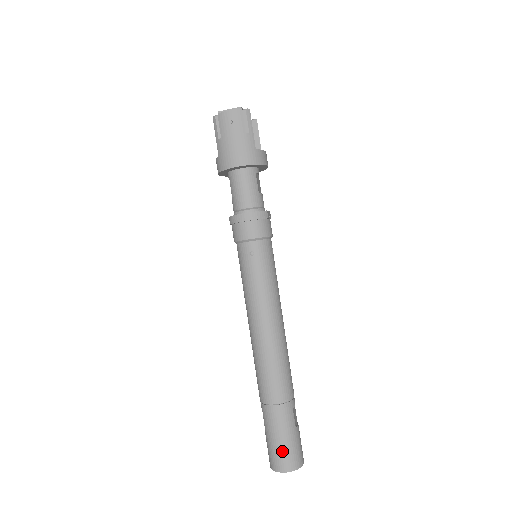
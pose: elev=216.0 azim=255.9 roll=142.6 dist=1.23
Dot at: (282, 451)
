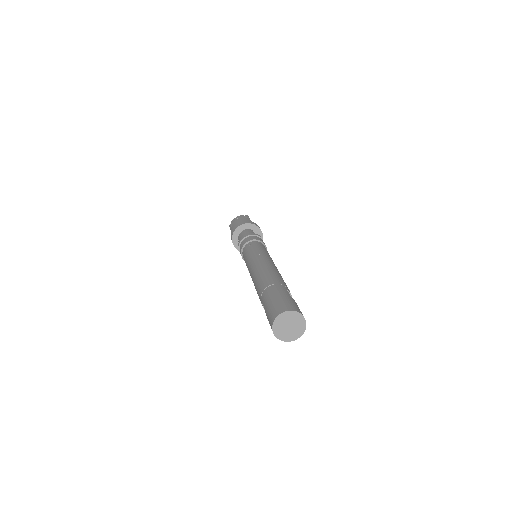
Dot at: (278, 303)
